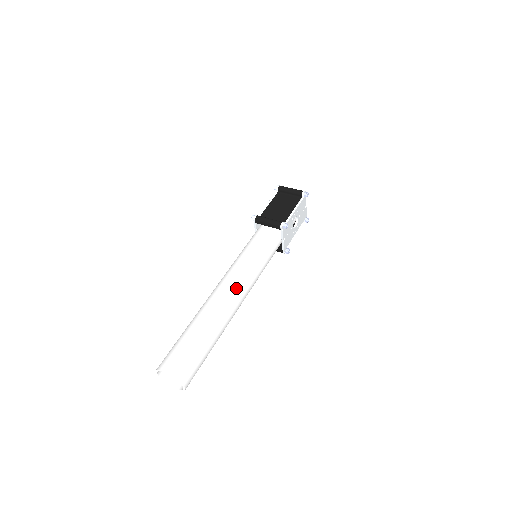
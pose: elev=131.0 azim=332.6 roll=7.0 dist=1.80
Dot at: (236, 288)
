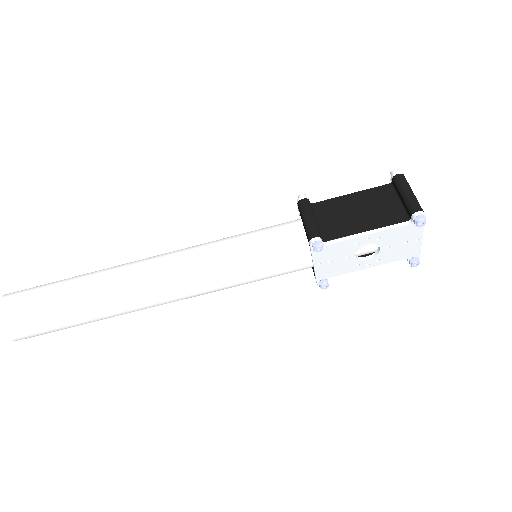
Dot at: (162, 278)
